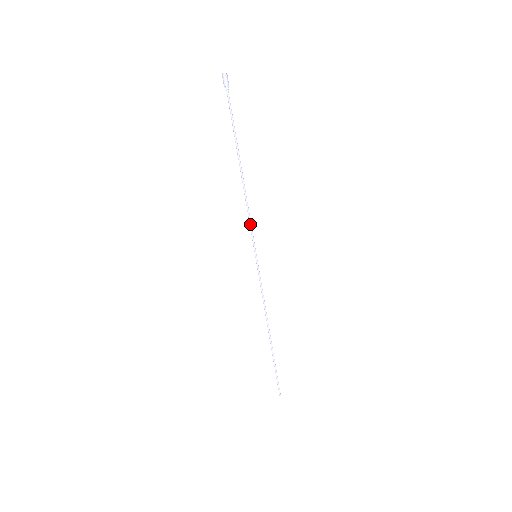
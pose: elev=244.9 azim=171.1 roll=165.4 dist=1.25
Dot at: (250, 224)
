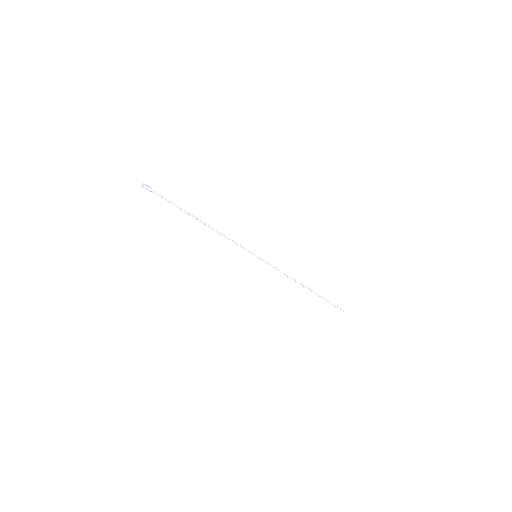
Dot at: (236, 244)
